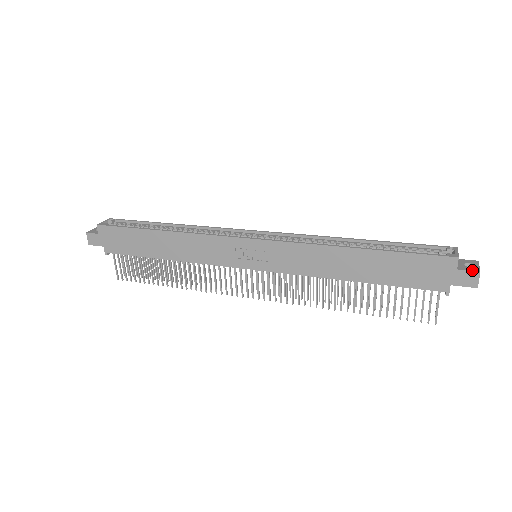
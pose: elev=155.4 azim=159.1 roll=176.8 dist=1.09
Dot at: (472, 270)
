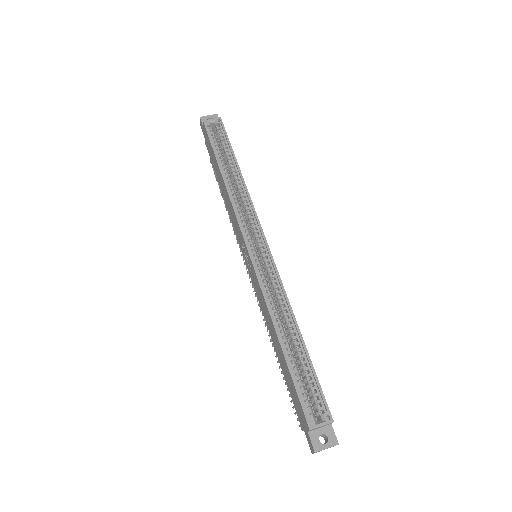
Dot at: (313, 445)
